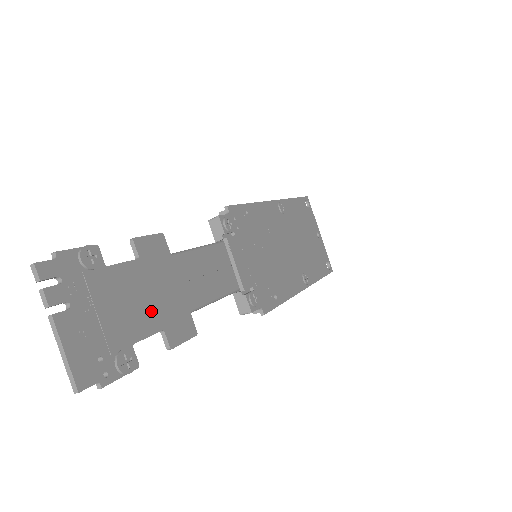
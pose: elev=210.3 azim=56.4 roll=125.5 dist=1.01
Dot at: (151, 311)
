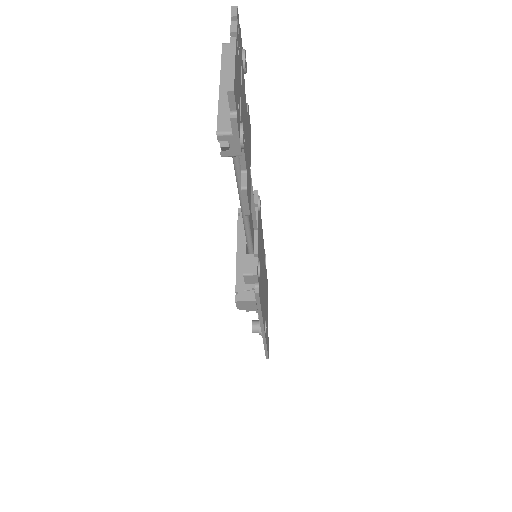
Dot at: (246, 149)
